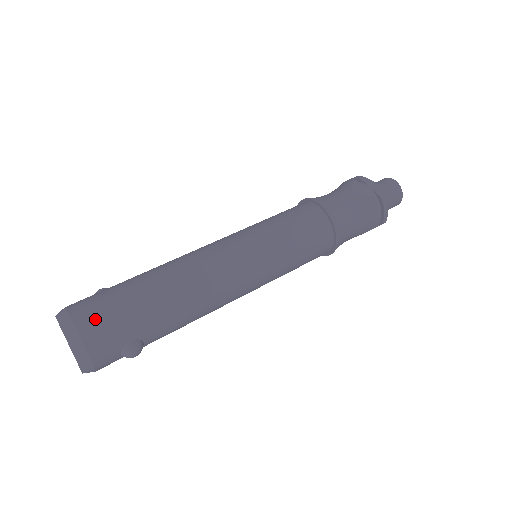
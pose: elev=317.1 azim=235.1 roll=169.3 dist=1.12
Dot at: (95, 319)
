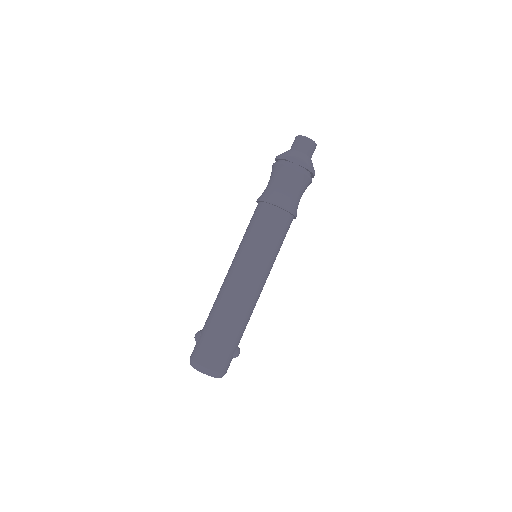
Dot at: (215, 360)
